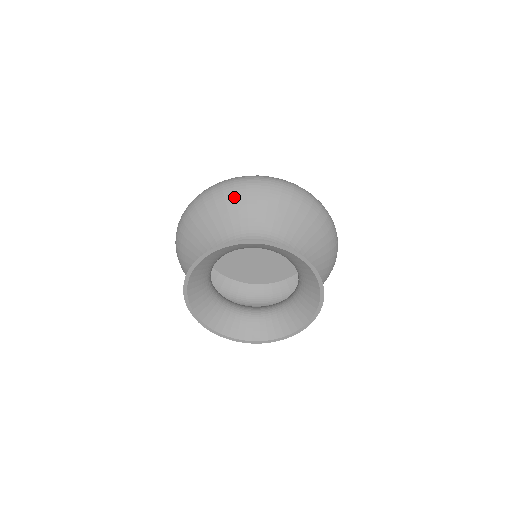
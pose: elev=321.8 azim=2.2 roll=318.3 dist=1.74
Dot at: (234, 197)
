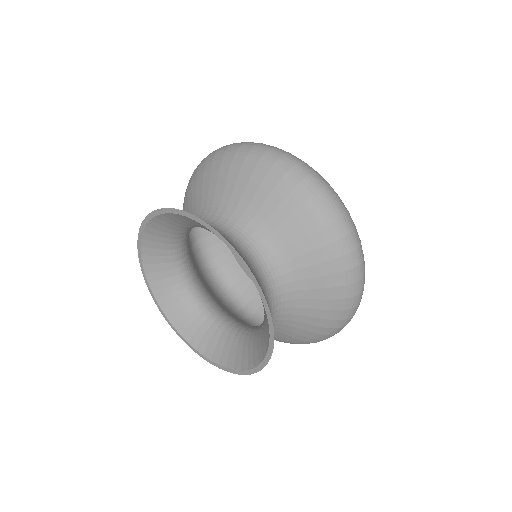
Dot at: (187, 191)
